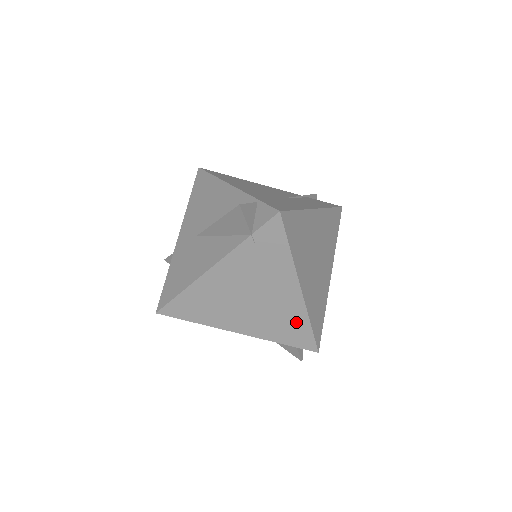
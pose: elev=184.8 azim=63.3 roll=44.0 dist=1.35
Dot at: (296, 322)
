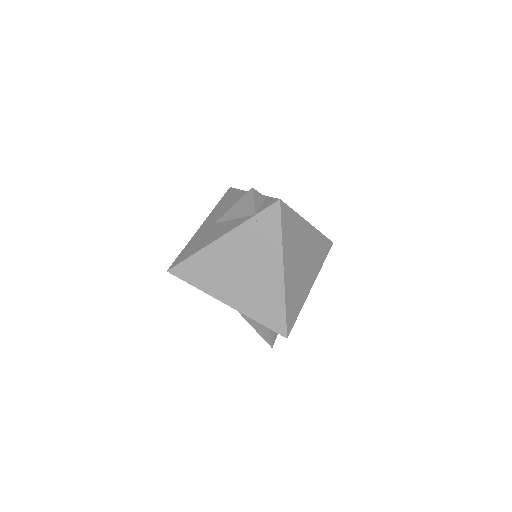
Dot at: (274, 303)
